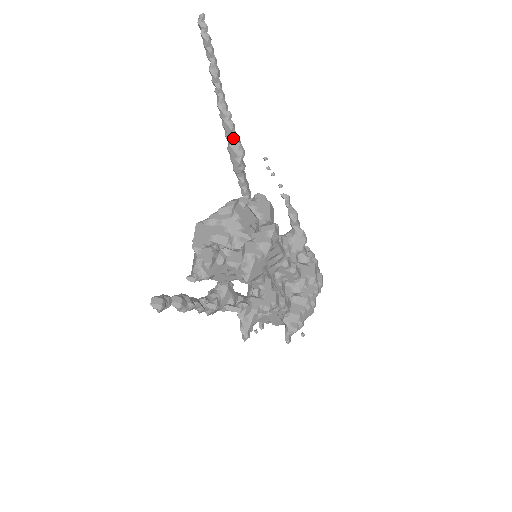
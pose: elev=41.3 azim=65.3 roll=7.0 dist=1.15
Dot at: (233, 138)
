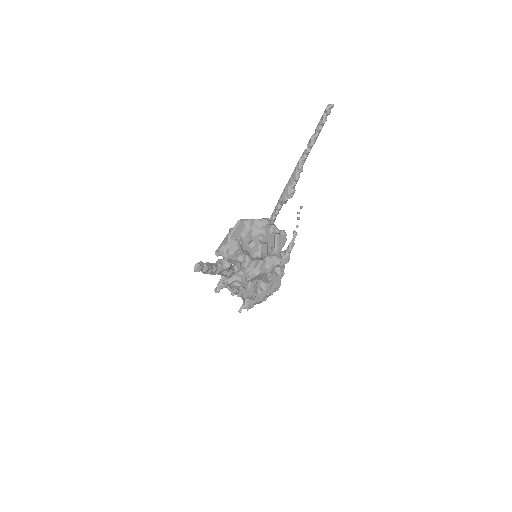
Dot at: (293, 184)
